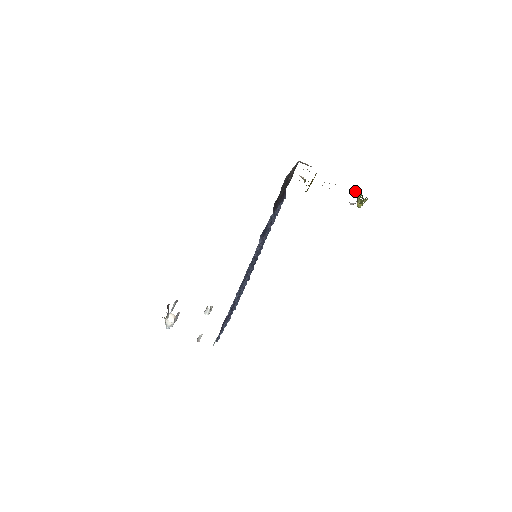
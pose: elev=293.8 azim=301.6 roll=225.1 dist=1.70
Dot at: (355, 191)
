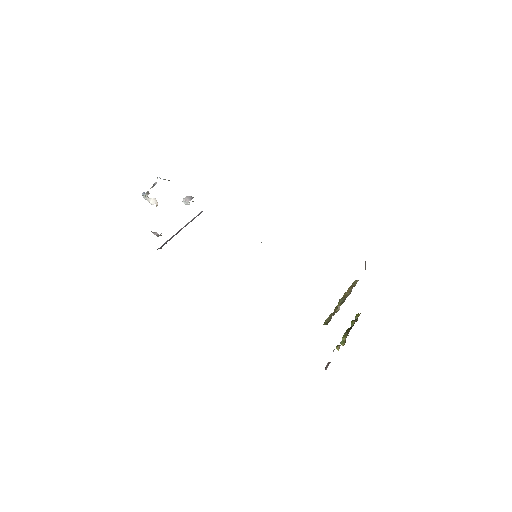
Dot at: (355, 321)
